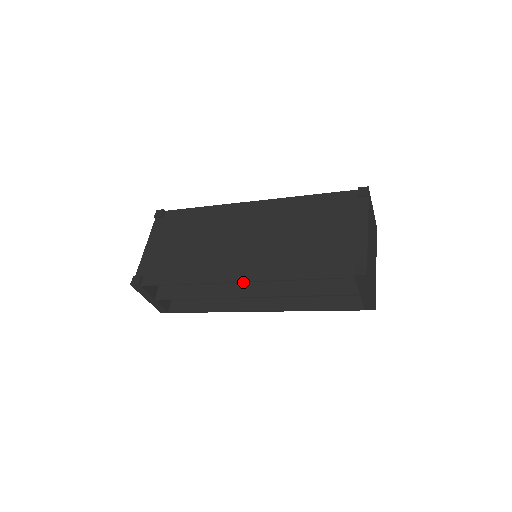
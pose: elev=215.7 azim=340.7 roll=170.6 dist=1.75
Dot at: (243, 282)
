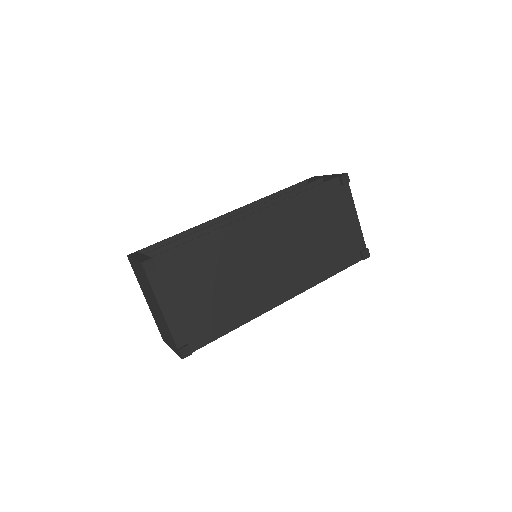
Dot at: occluded
